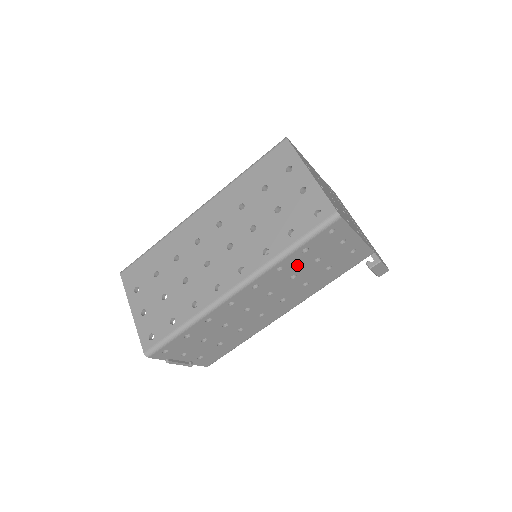
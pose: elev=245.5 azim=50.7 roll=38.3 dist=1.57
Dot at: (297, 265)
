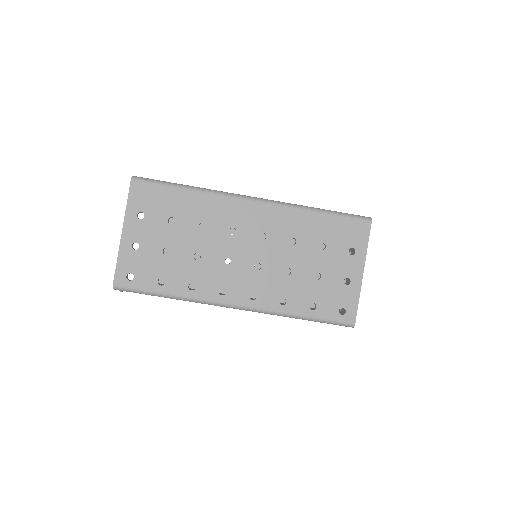
Dot at: occluded
